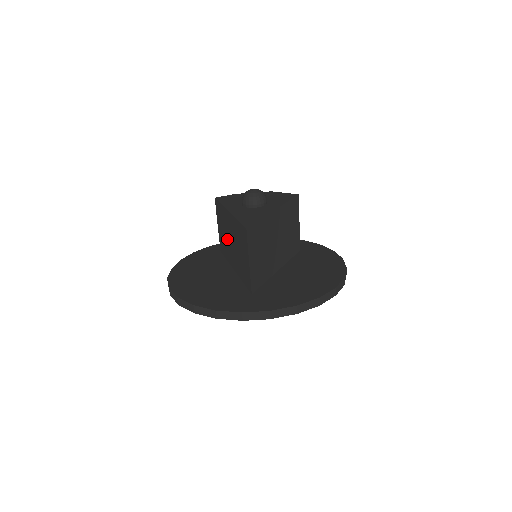
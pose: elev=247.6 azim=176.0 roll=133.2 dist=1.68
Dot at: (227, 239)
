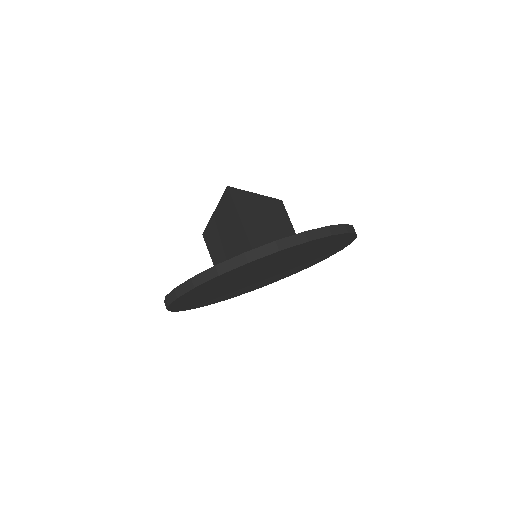
Dot at: (221, 253)
